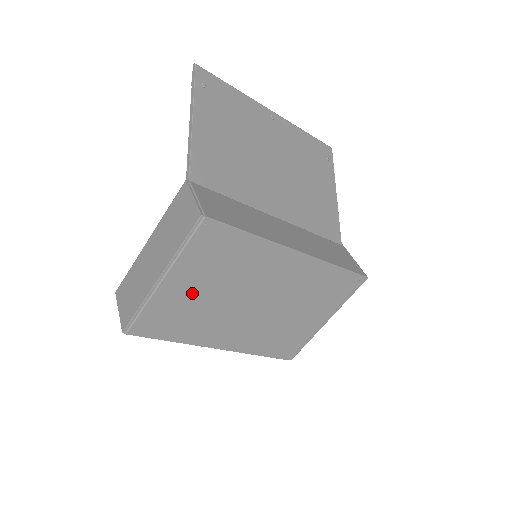
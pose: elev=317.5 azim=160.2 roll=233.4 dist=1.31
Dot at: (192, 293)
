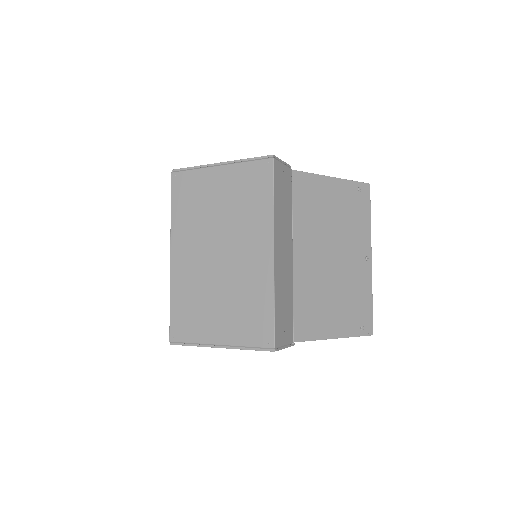
Dot at: (215, 194)
